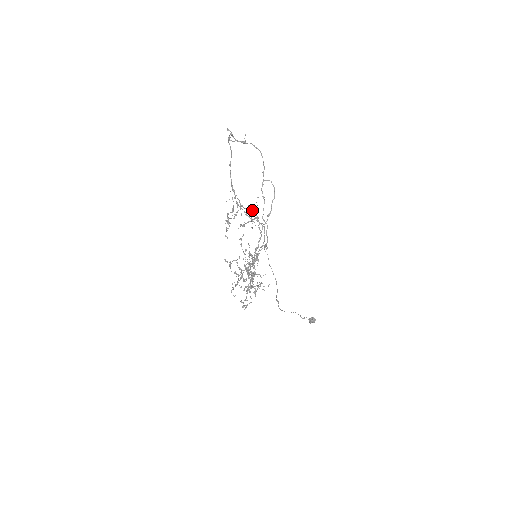
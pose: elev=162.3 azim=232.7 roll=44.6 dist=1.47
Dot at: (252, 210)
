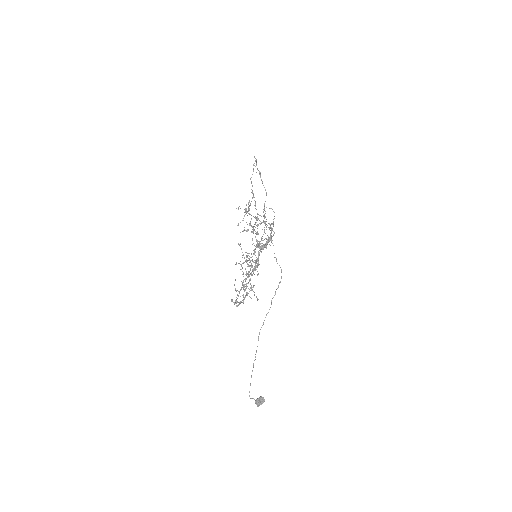
Dot at: occluded
